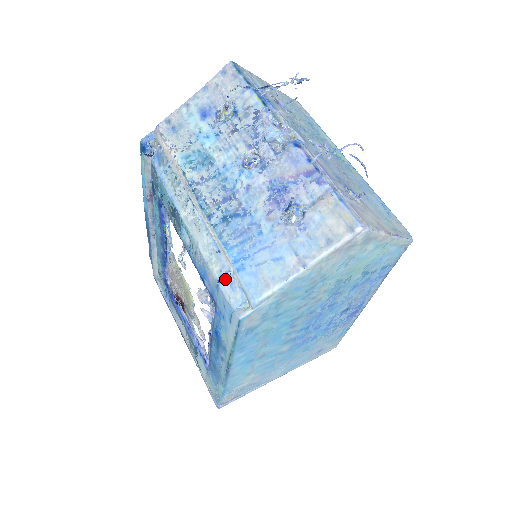
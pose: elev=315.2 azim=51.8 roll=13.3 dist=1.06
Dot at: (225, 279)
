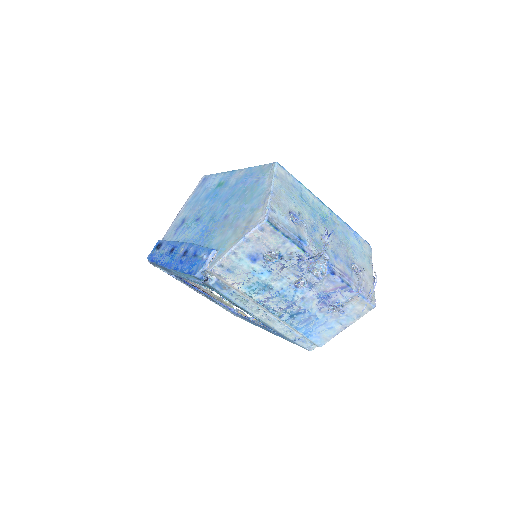
Dot at: (299, 340)
